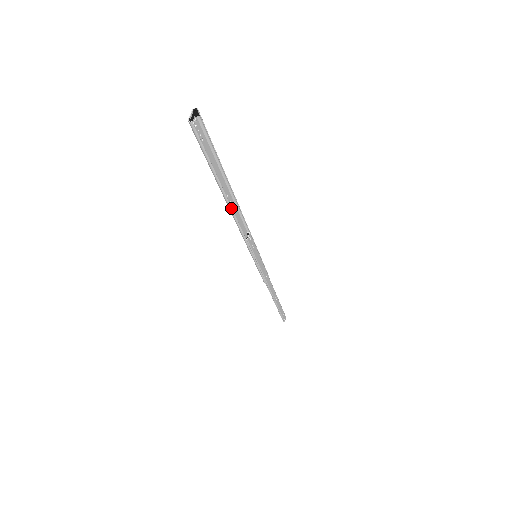
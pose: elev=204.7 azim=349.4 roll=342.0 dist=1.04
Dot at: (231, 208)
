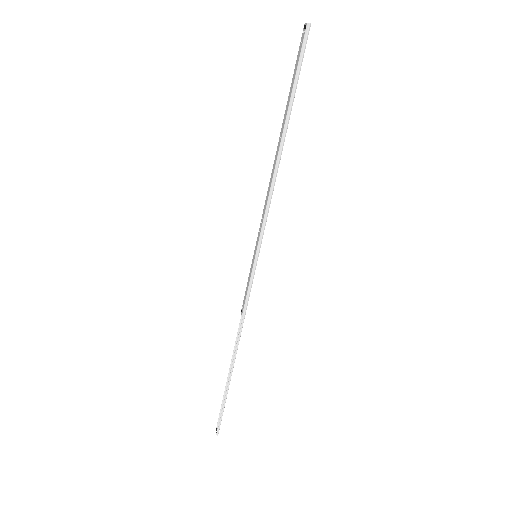
Dot at: (282, 150)
